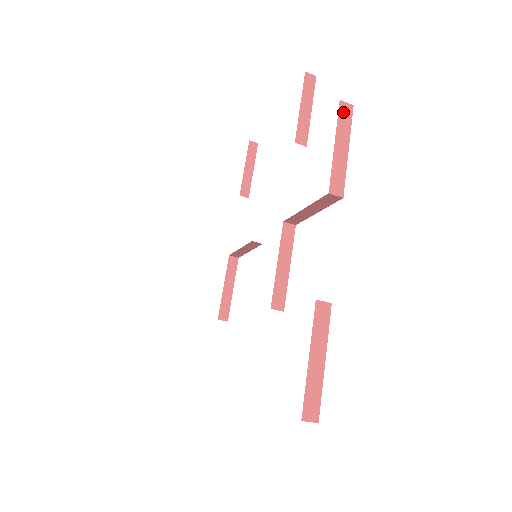
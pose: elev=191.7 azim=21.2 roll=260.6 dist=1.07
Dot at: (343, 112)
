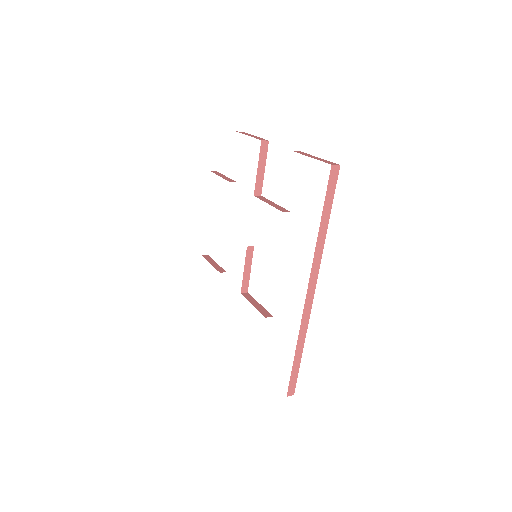
Dot at: occluded
